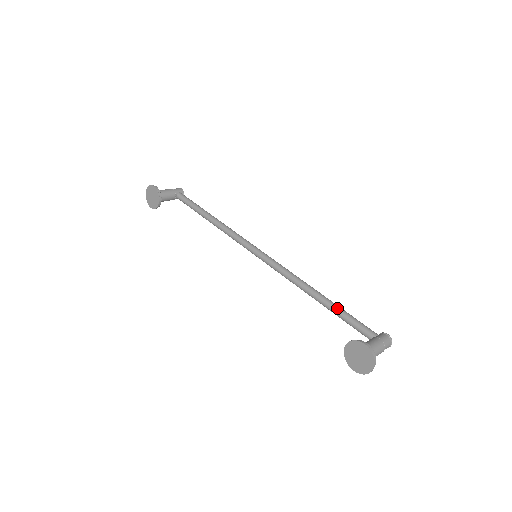
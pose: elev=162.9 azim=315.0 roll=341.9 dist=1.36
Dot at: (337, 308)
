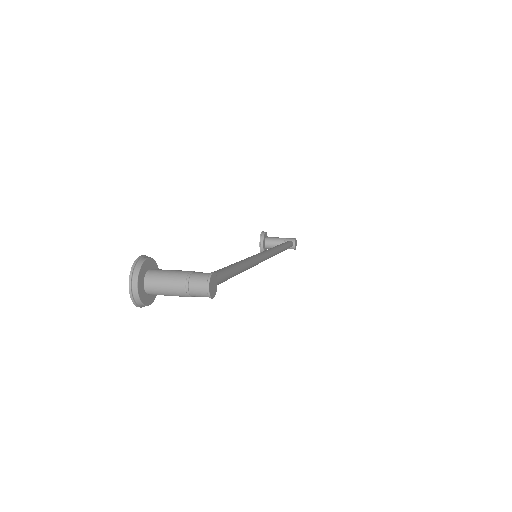
Dot at: occluded
